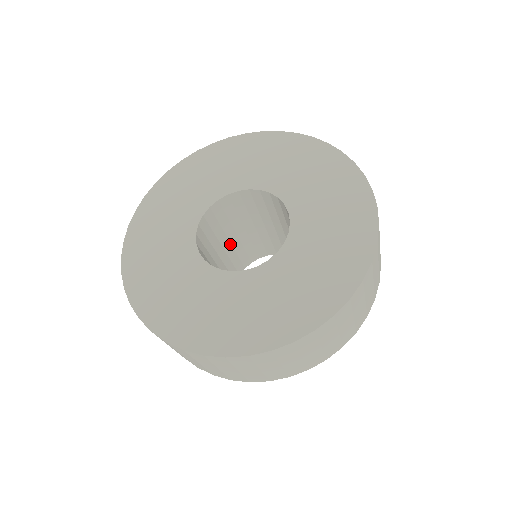
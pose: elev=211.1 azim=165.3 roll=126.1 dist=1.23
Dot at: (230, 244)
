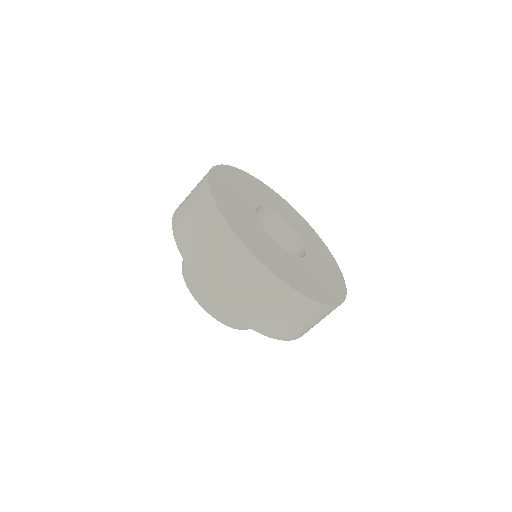
Dot at: occluded
